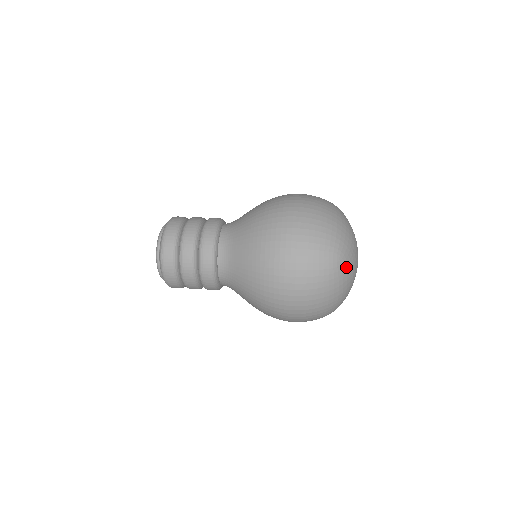
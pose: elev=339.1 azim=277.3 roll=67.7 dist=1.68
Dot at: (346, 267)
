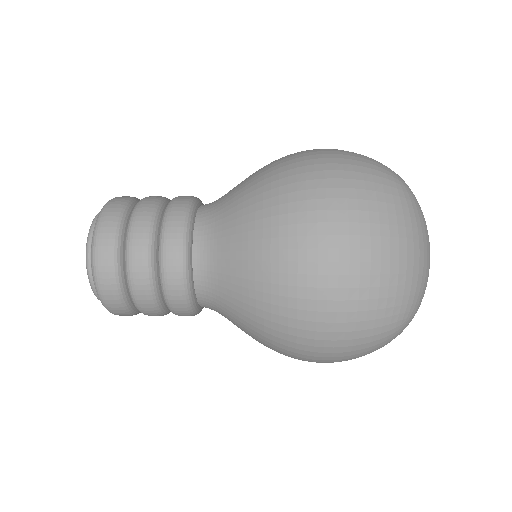
Dot at: (416, 205)
